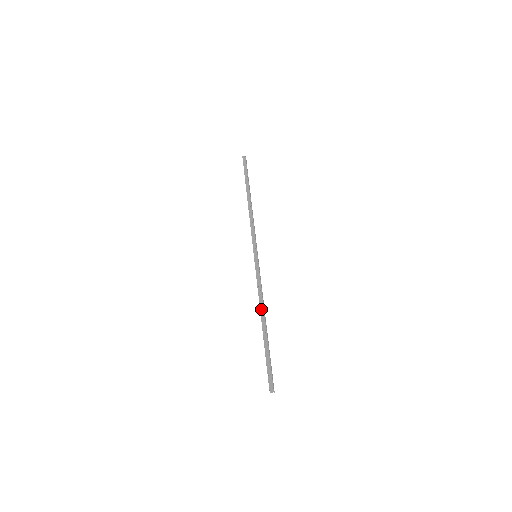
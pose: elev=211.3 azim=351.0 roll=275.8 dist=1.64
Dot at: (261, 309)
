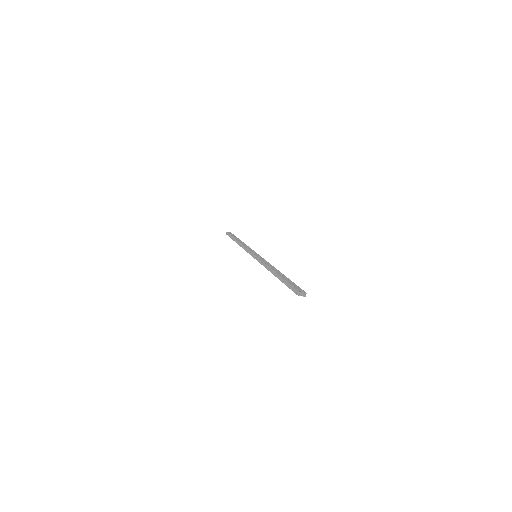
Dot at: (269, 270)
